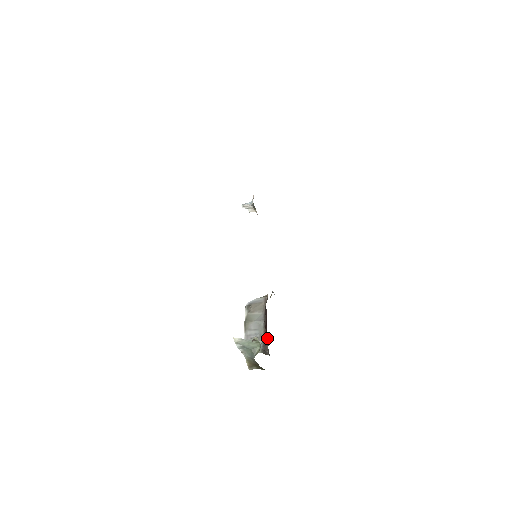
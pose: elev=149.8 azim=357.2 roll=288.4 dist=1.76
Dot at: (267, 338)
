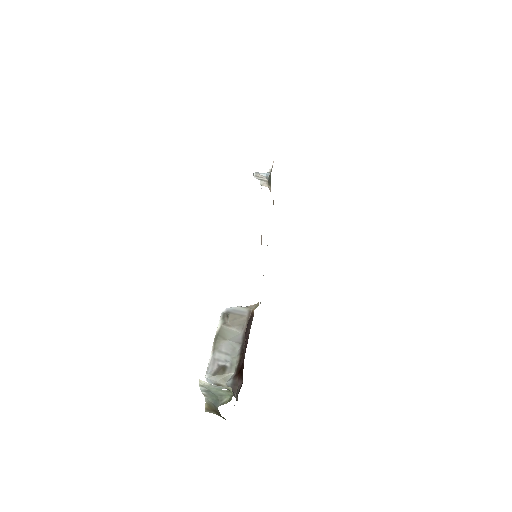
Dot at: (240, 376)
